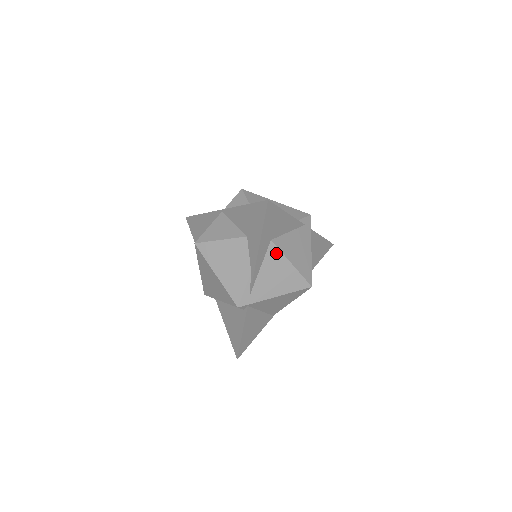
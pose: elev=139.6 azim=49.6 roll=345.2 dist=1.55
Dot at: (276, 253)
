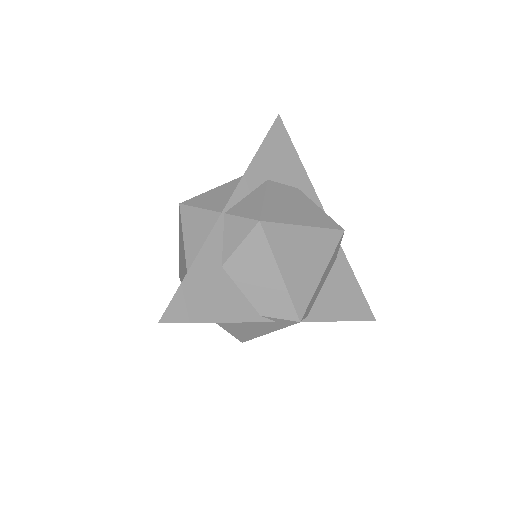
Dot at: occluded
